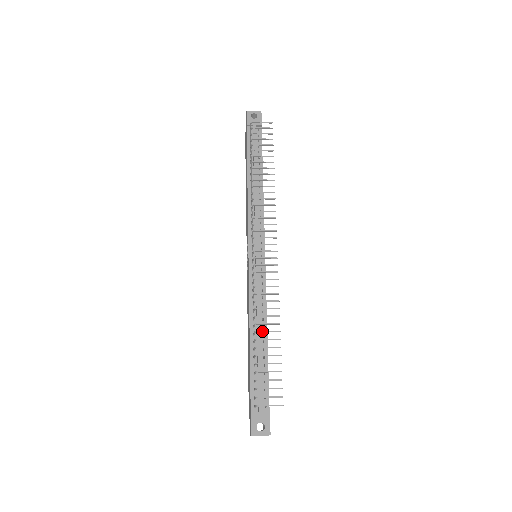
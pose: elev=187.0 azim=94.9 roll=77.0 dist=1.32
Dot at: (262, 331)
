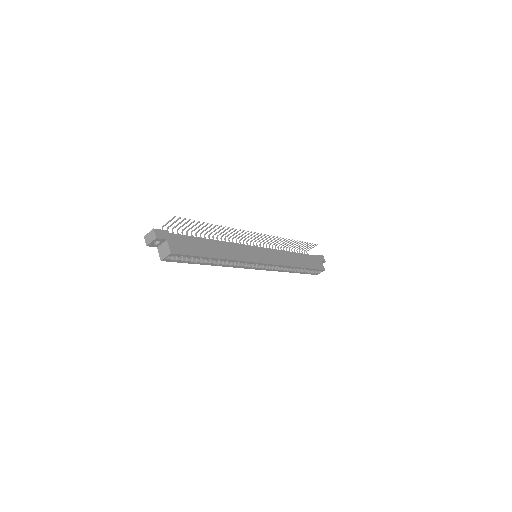
Dot at: occluded
